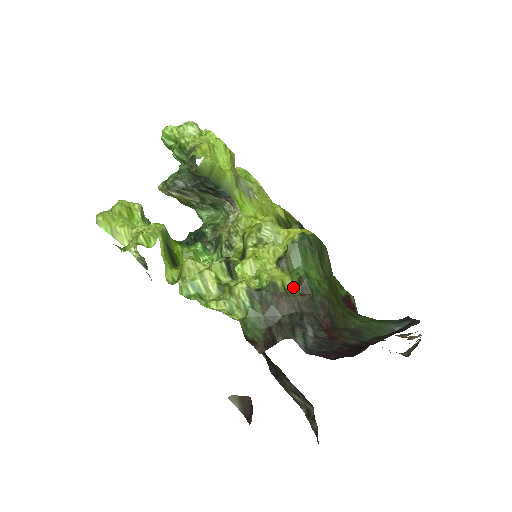
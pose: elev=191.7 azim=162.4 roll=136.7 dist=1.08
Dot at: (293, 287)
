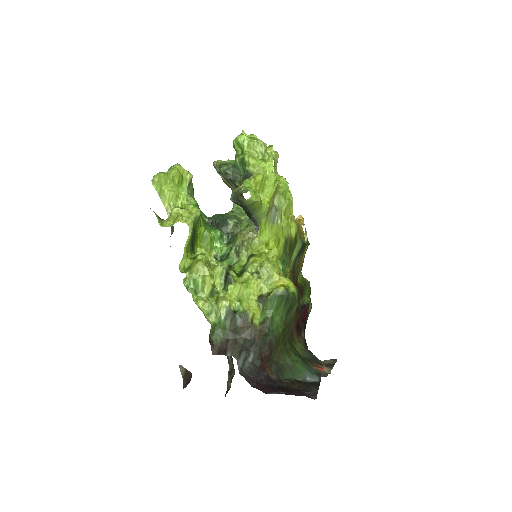
Dot at: (259, 321)
